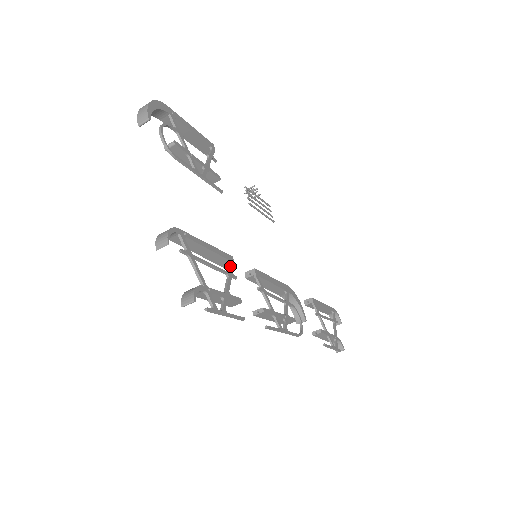
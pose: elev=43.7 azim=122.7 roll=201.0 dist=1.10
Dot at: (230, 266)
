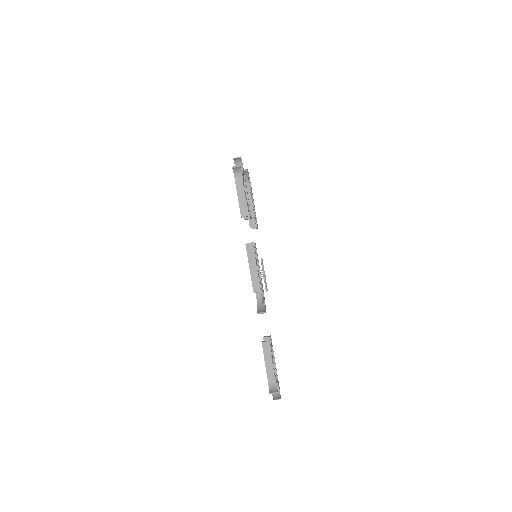
Dot at: (250, 213)
